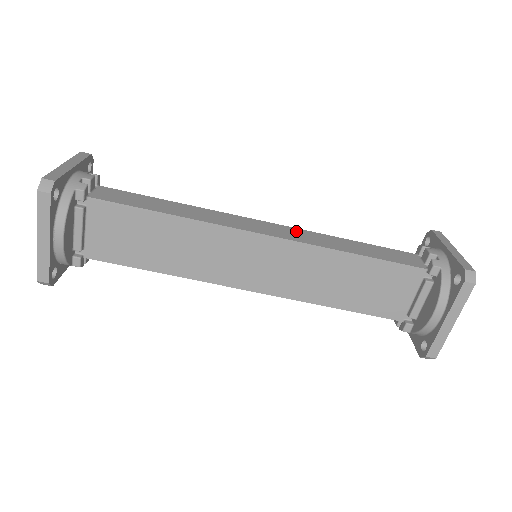
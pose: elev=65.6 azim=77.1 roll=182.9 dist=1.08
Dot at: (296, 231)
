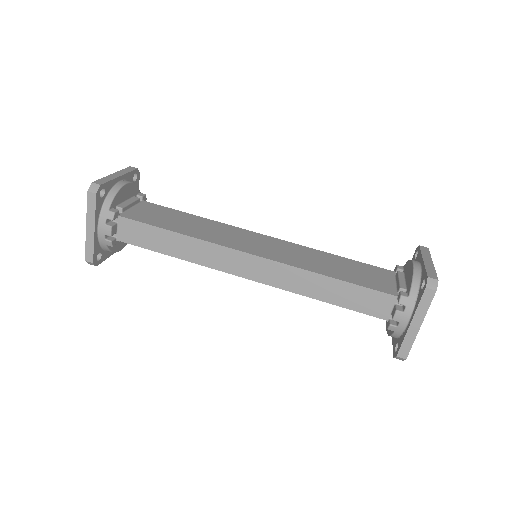
Dot at: occluded
